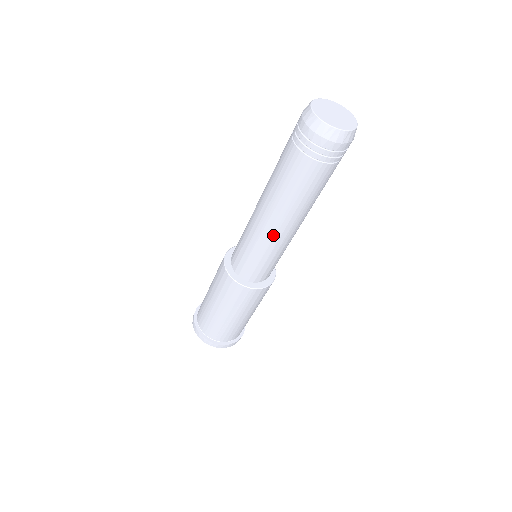
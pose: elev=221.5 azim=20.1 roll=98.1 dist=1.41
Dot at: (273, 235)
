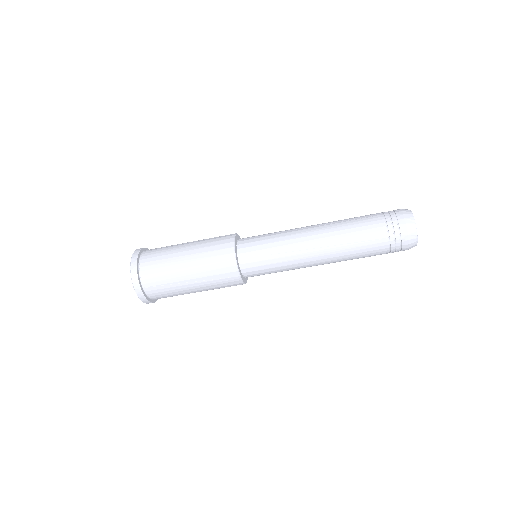
Dot at: (305, 257)
